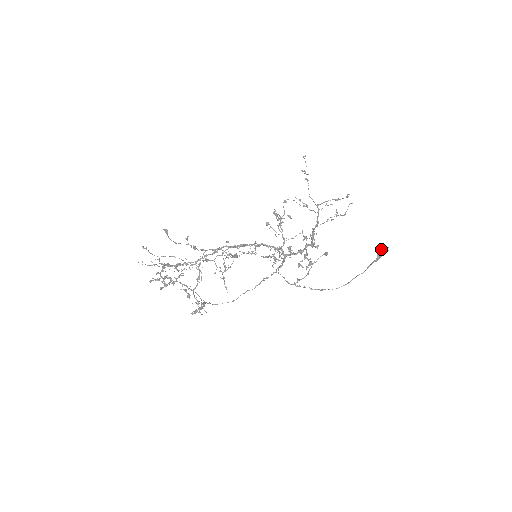
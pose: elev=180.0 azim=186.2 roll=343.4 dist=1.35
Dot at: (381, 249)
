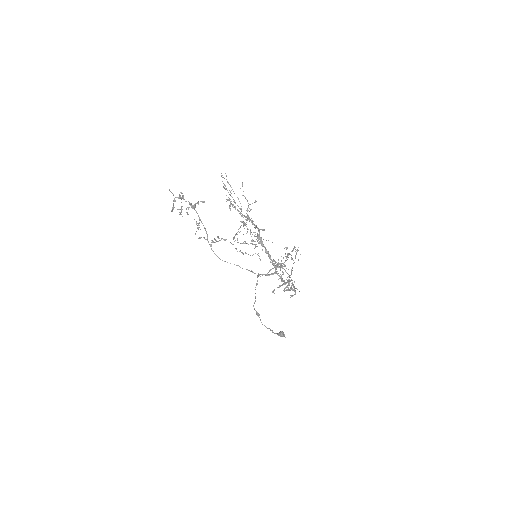
Dot at: occluded
